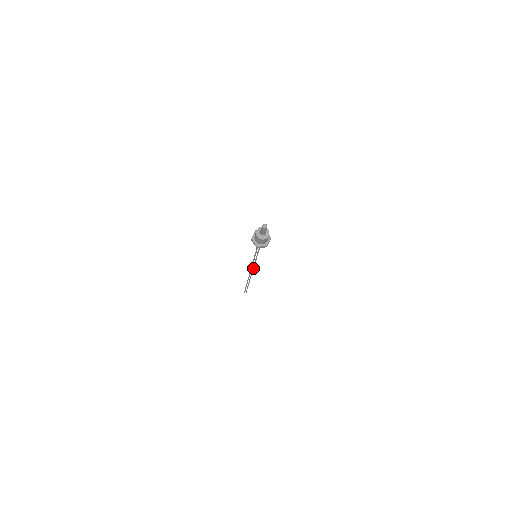
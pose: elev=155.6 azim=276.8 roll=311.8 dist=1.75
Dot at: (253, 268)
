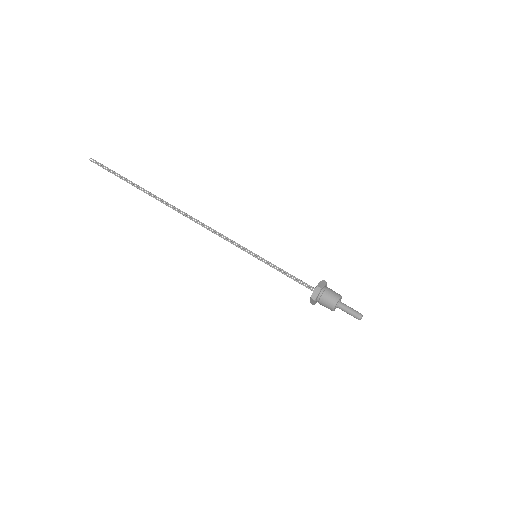
Dot at: (208, 227)
